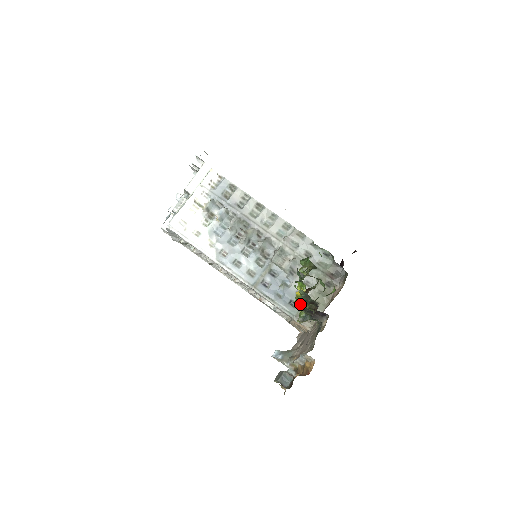
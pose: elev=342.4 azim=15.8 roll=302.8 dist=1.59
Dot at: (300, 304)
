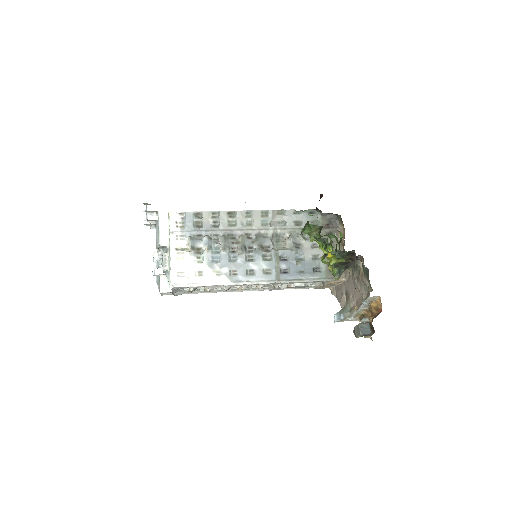
Dot at: occluded
